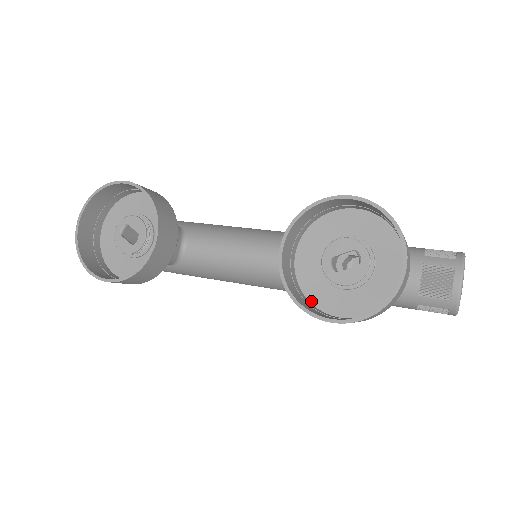
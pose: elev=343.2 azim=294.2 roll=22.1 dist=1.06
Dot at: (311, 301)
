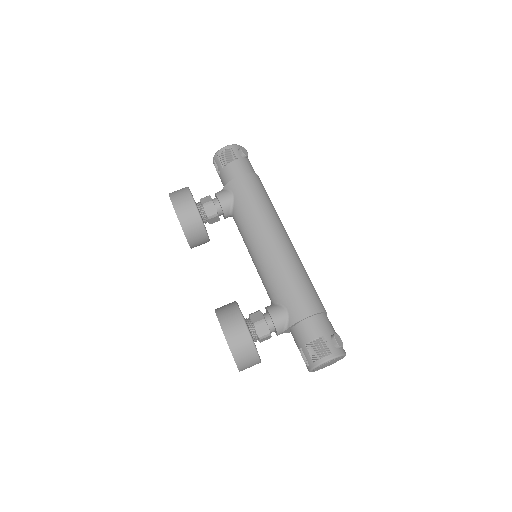
Dot at: occluded
